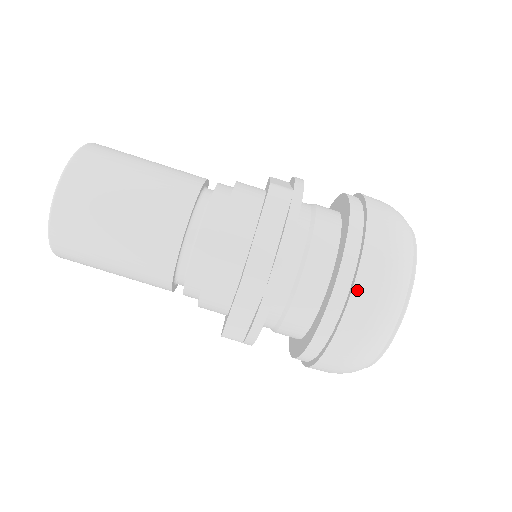
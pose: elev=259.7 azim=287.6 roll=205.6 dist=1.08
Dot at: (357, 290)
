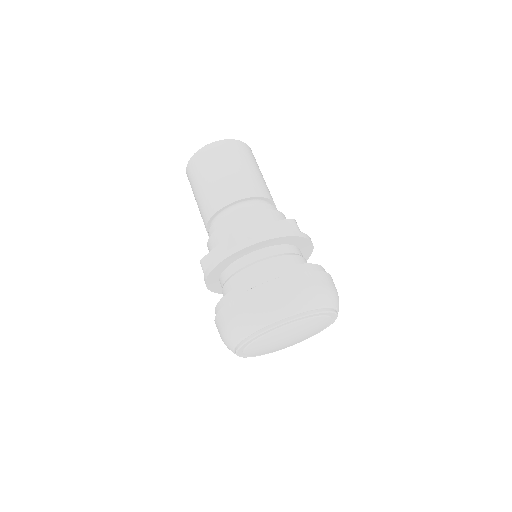
Dot at: (328, 275)
